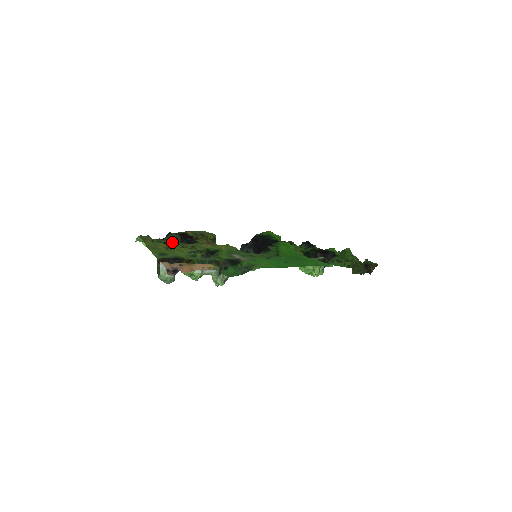
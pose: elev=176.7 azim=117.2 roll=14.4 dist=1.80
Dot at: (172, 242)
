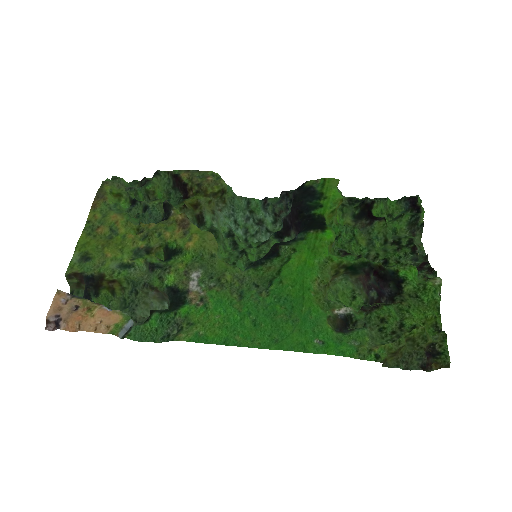
Dot at: (144, 200)
